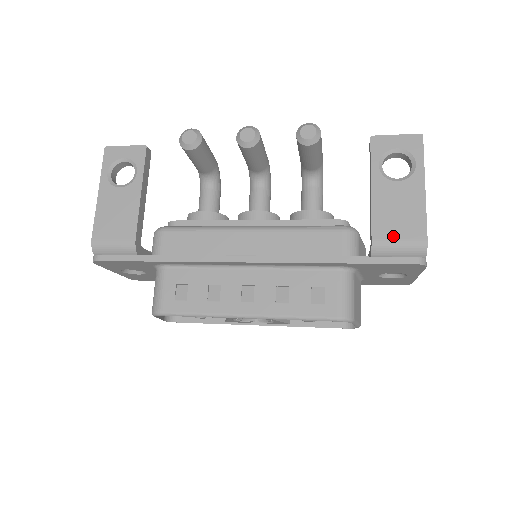
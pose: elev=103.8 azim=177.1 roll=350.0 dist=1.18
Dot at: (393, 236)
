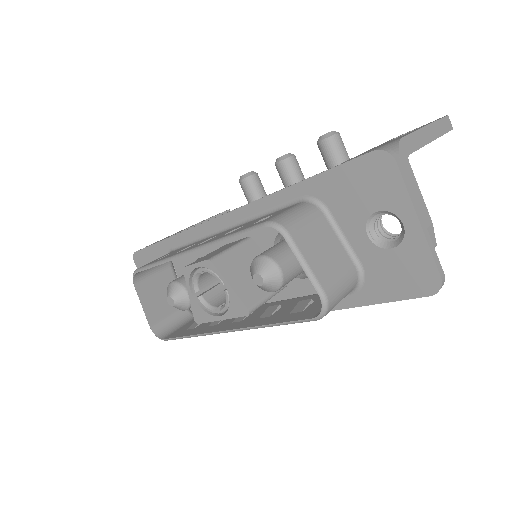
Dot at: (365, 153)
